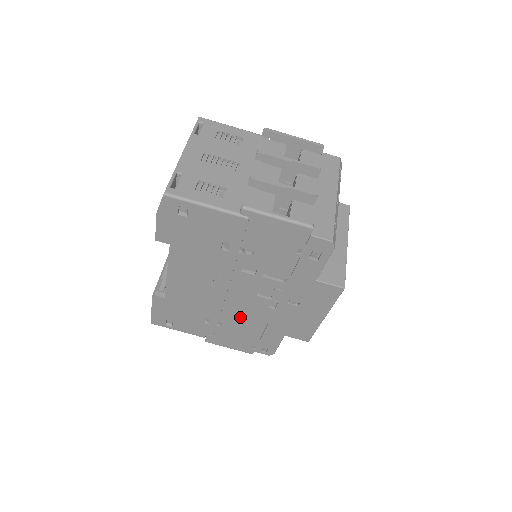
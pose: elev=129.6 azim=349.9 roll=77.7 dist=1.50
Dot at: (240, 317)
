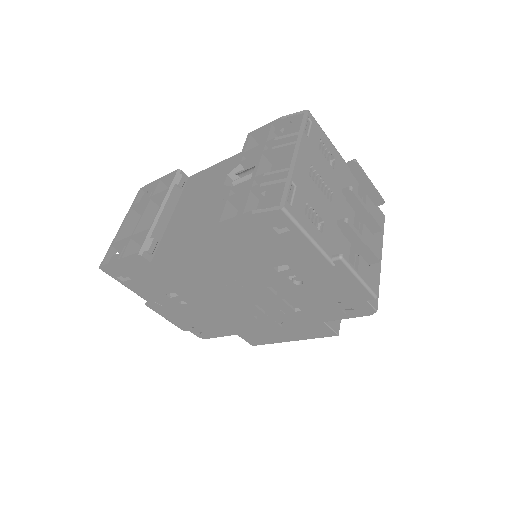
Dot at: (213, 308)
